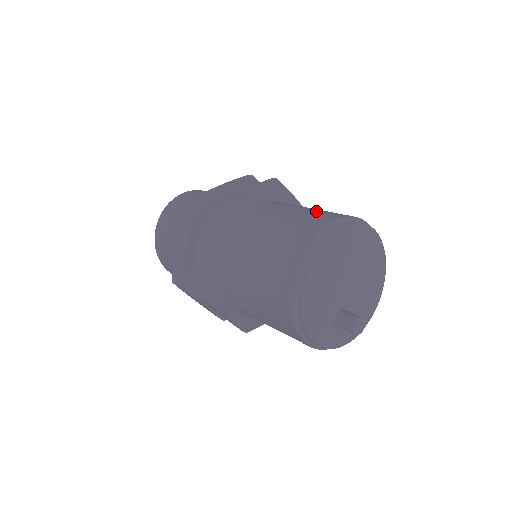
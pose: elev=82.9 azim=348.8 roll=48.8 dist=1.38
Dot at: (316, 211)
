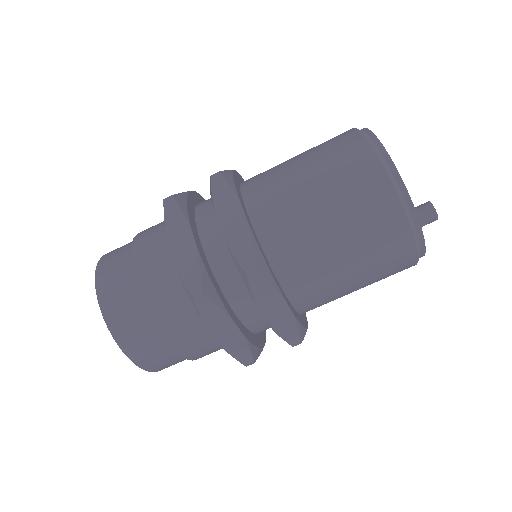
Dot at: occluded
